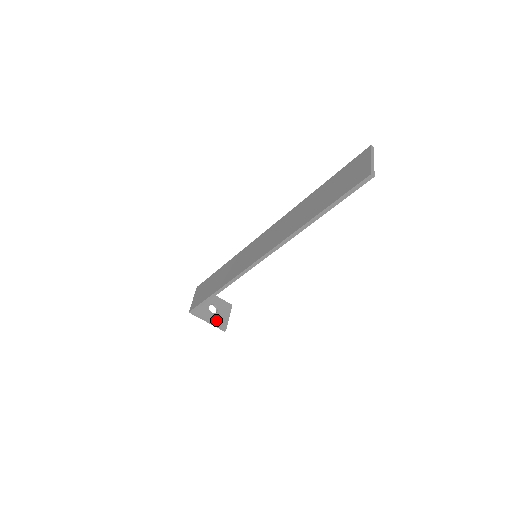
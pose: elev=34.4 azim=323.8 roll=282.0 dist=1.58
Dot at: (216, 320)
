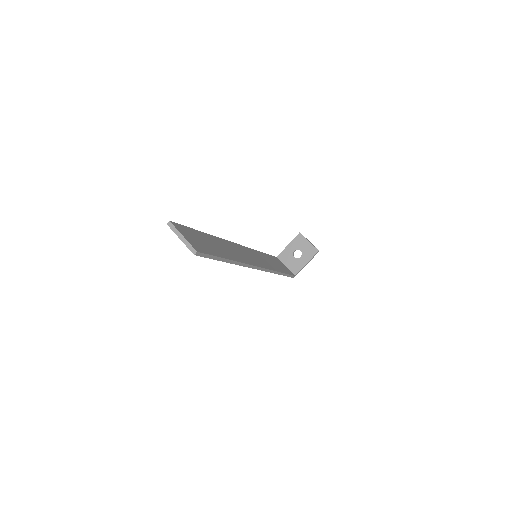
Dot at: (307, 256)
